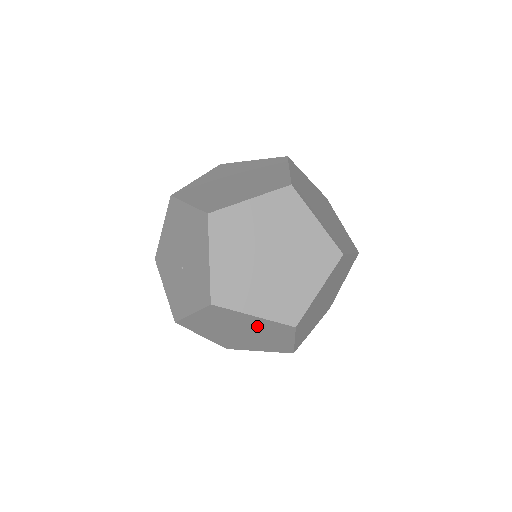
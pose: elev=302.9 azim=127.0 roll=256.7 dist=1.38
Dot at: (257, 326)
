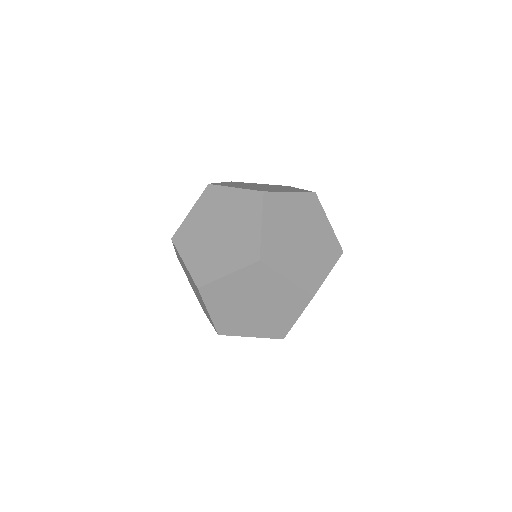
Dot at: occluded
